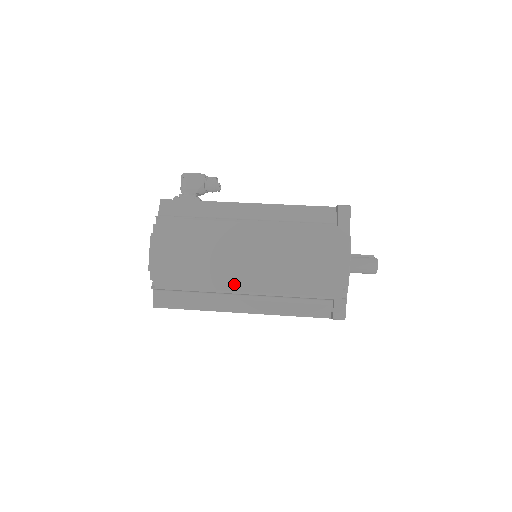
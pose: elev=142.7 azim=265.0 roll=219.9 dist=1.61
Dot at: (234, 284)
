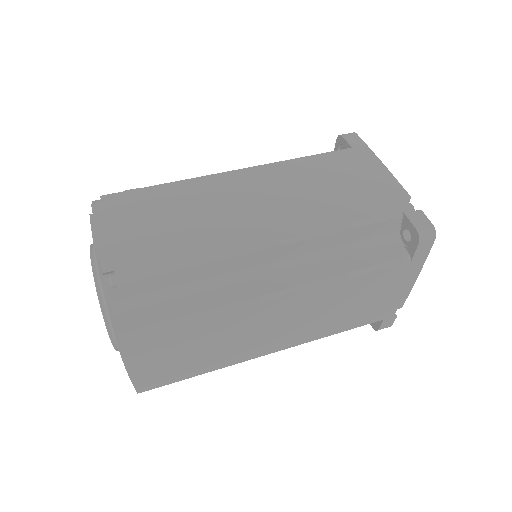
Dot at: (251, 237)
